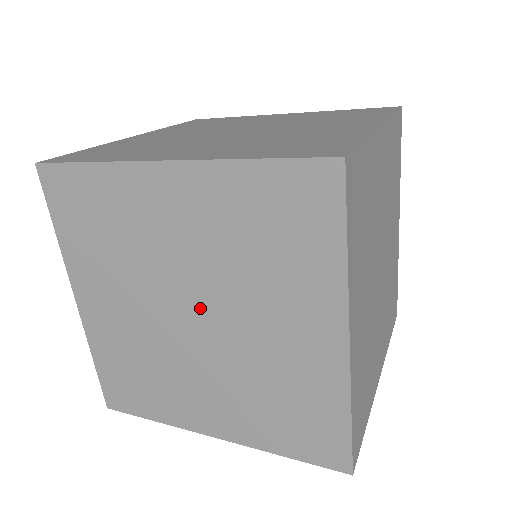
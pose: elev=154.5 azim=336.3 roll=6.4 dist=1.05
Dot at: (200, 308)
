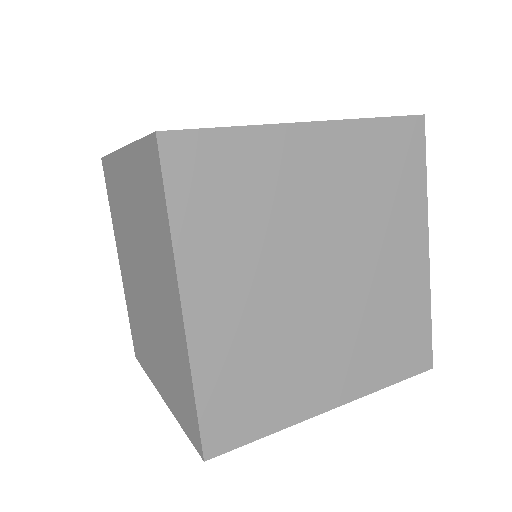
Dot at: (143, 270)
